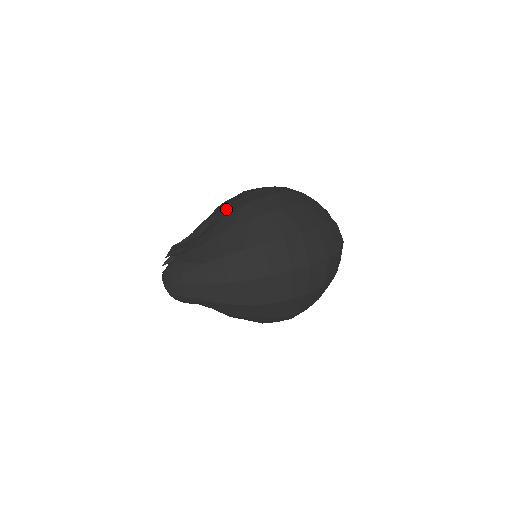
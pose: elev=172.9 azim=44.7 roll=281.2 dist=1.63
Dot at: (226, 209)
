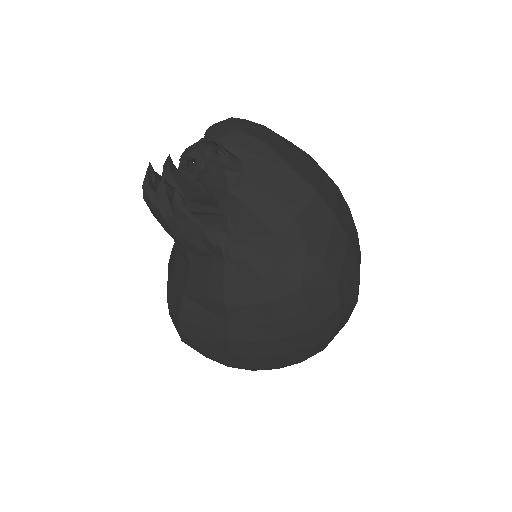
Dot at: occluded
